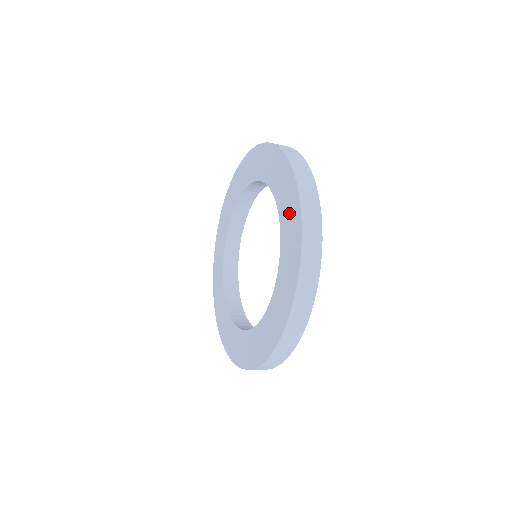
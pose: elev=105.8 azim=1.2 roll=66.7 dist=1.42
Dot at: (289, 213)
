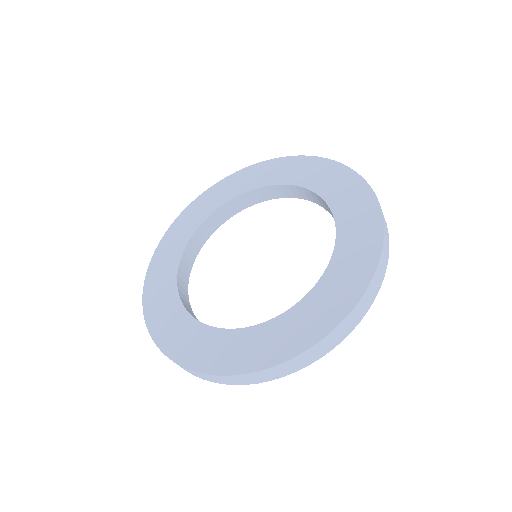
Dot at: (308, 321)
